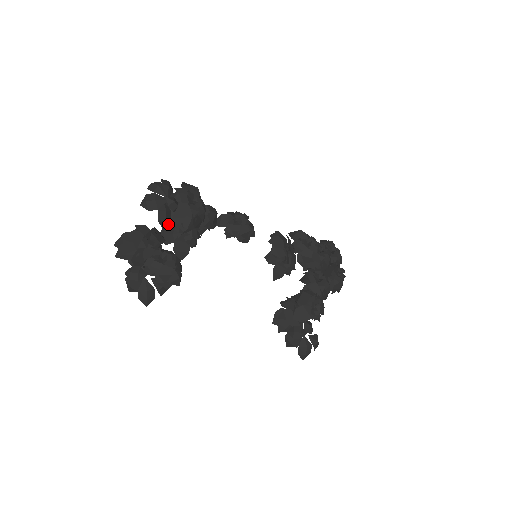
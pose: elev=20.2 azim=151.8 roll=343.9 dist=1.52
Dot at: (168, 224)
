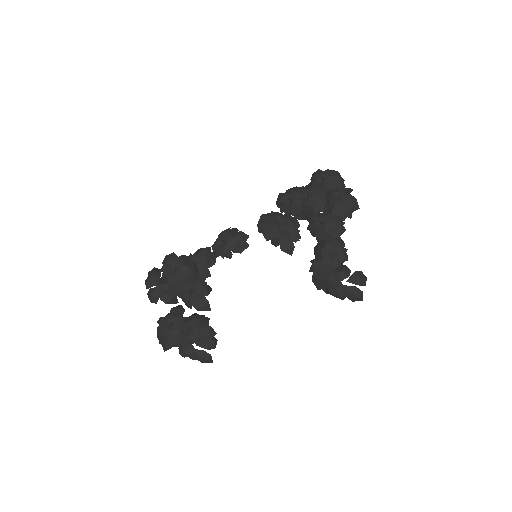
Dot at: occluded
